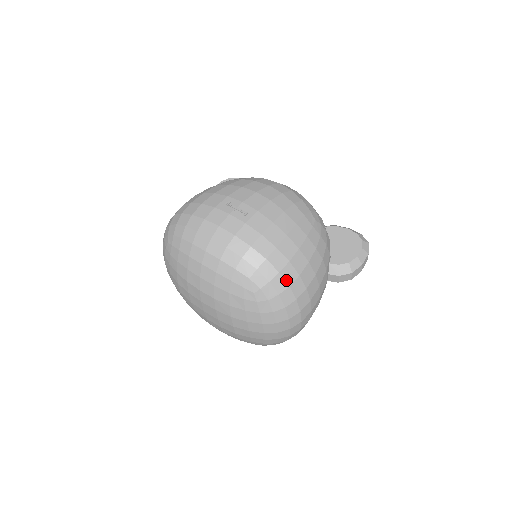
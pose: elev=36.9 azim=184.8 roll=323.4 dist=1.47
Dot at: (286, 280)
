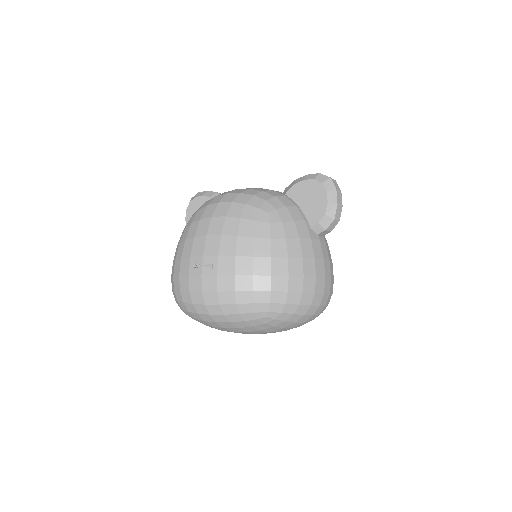
Dot at: (281, 290)
